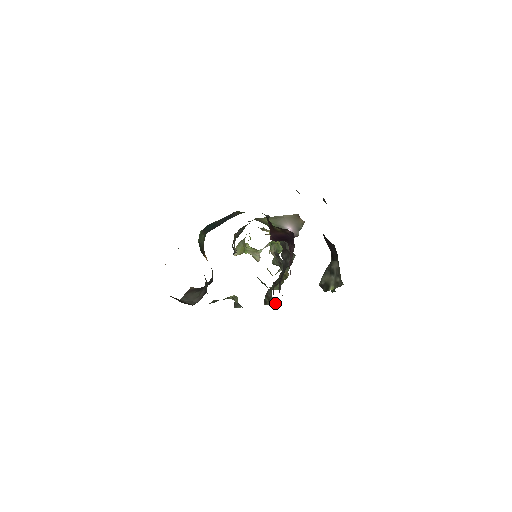
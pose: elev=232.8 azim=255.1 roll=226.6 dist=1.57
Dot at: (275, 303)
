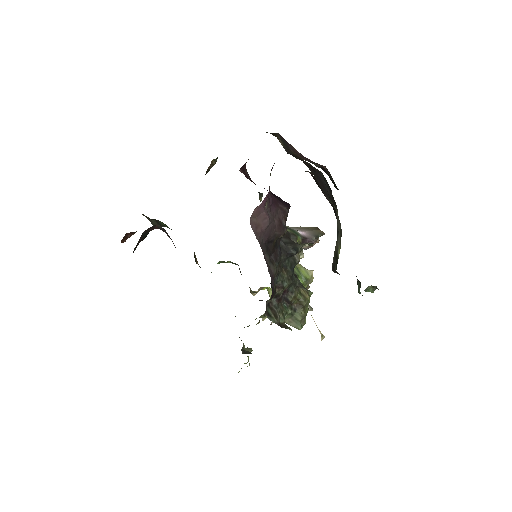
Dot at: (288, 328)
